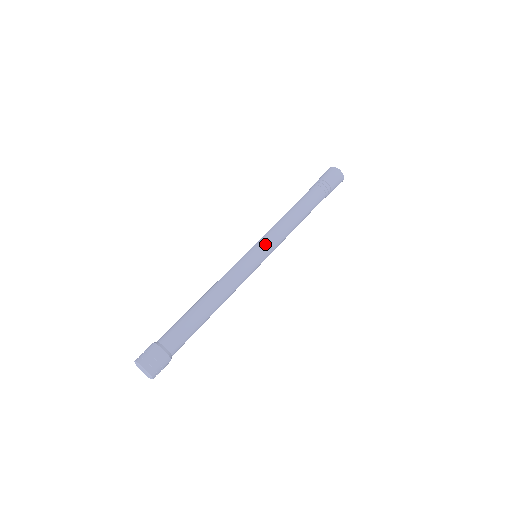
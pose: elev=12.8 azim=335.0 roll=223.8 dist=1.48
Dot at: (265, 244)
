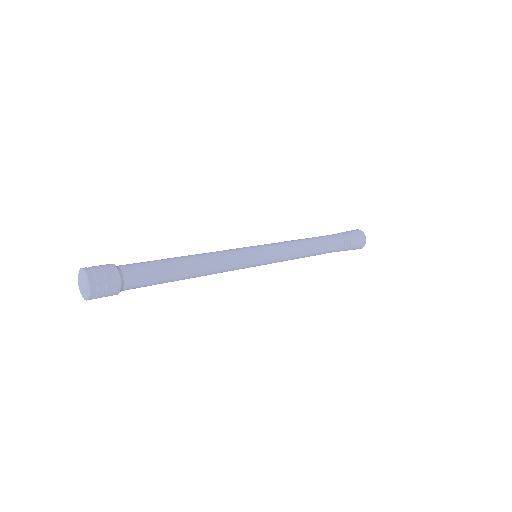
Dot at: (272, 250)
